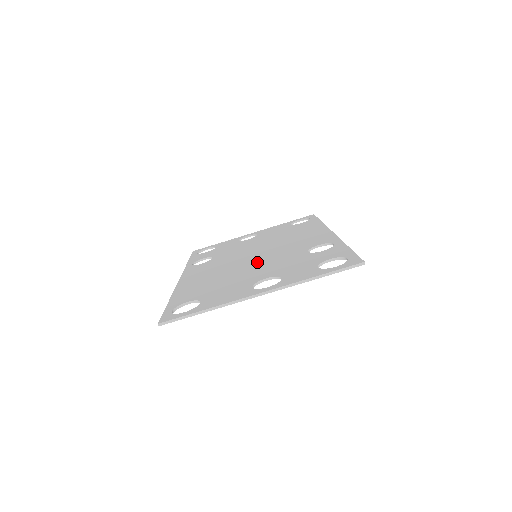
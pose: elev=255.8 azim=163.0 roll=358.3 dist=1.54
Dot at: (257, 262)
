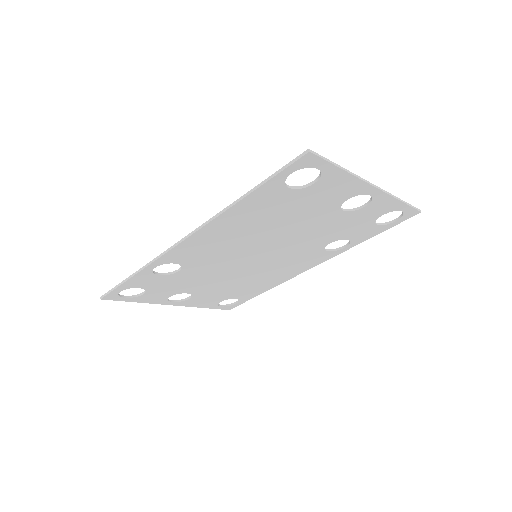
Dot at: (282, 239)
